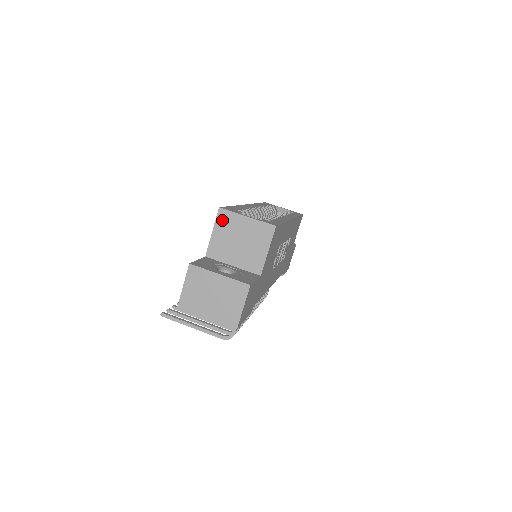
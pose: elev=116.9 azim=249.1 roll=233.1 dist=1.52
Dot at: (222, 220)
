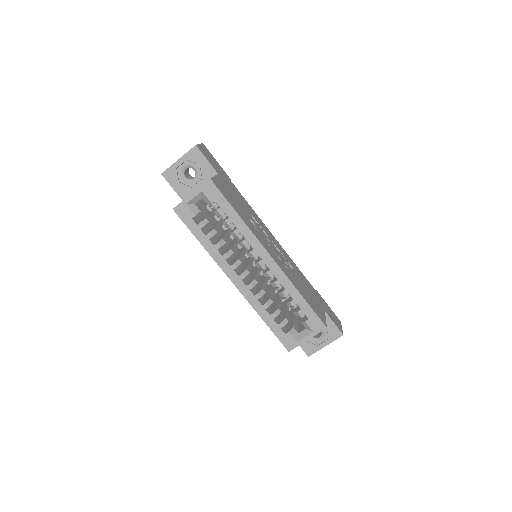
Dot at: occluded
